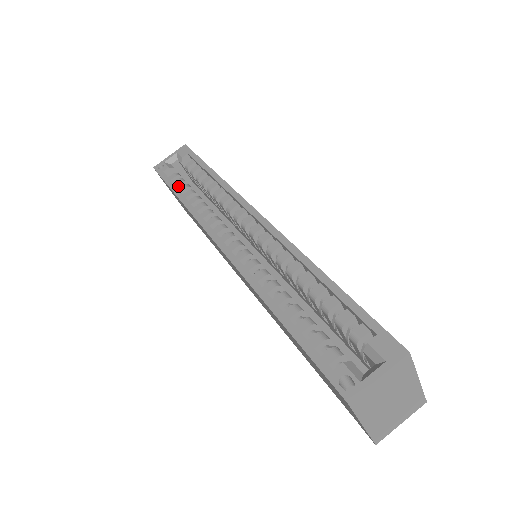
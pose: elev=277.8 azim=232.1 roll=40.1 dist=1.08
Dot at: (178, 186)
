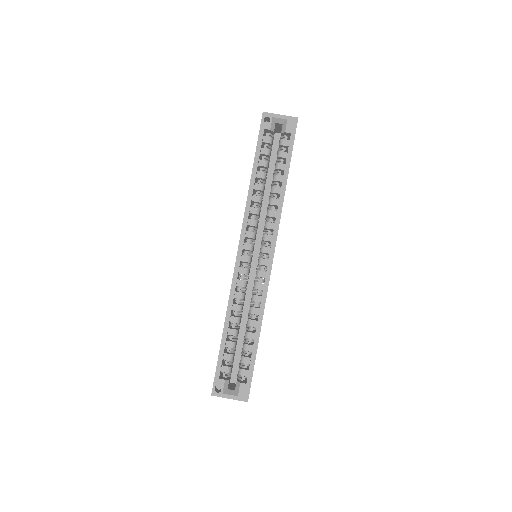
Dot at: (262, 154)
